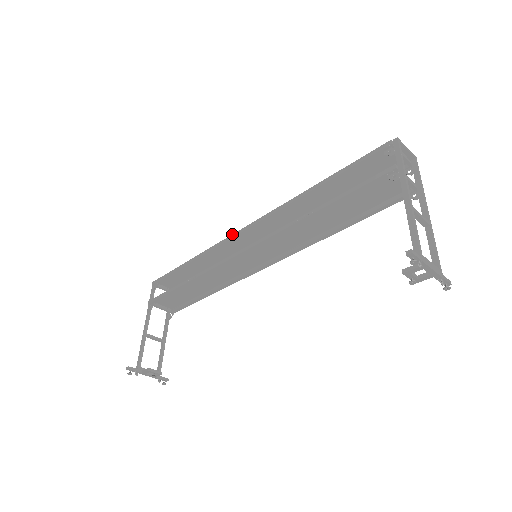
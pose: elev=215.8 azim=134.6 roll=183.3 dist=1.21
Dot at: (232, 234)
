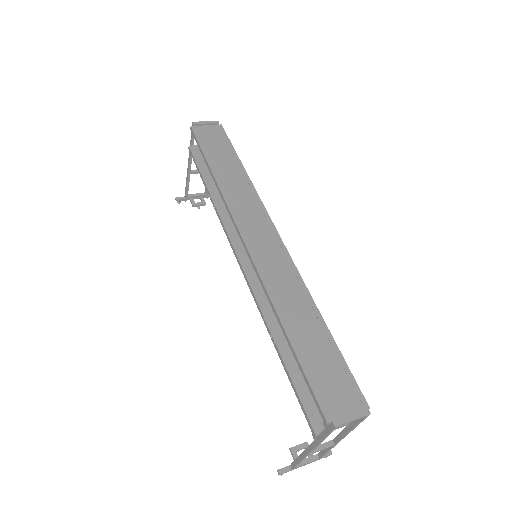
Dot at: (236, 226)
